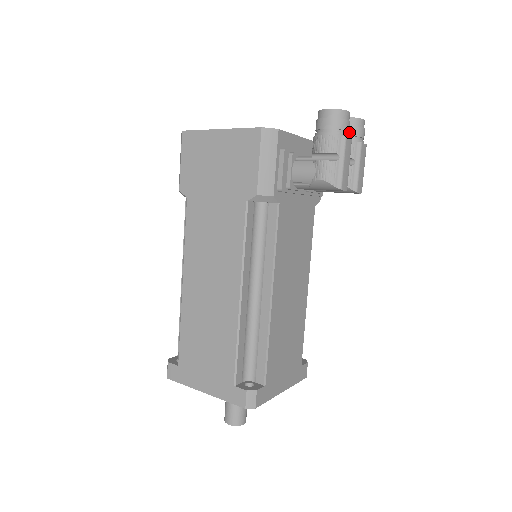
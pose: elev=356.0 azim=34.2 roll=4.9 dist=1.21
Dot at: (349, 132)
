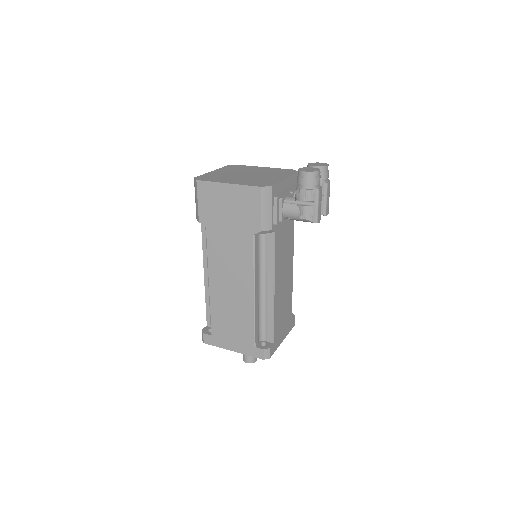
Dot at: occluded
